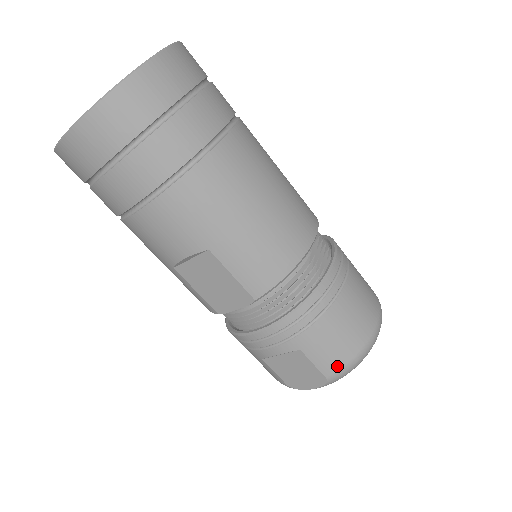
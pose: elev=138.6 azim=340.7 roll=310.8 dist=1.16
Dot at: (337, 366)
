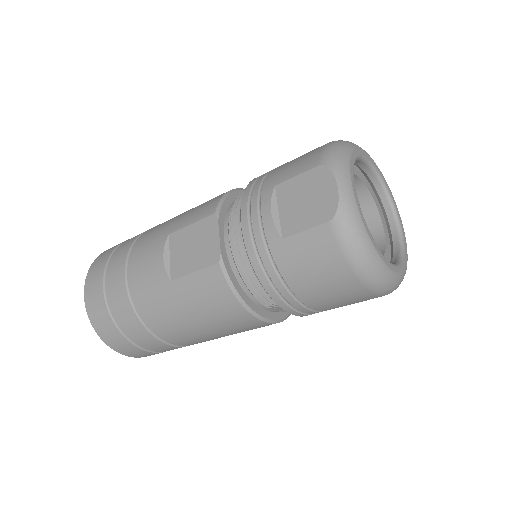
Dot at: (315, 156)
